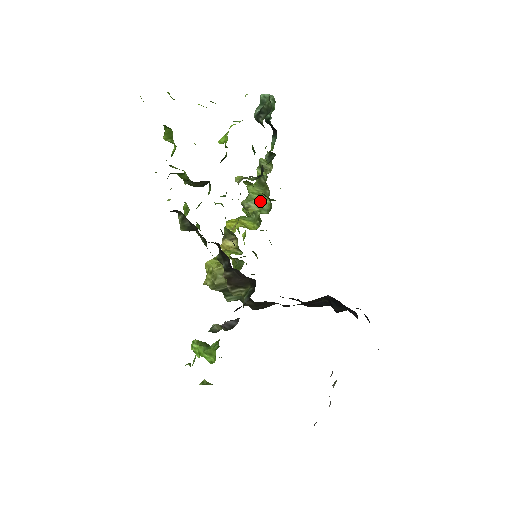
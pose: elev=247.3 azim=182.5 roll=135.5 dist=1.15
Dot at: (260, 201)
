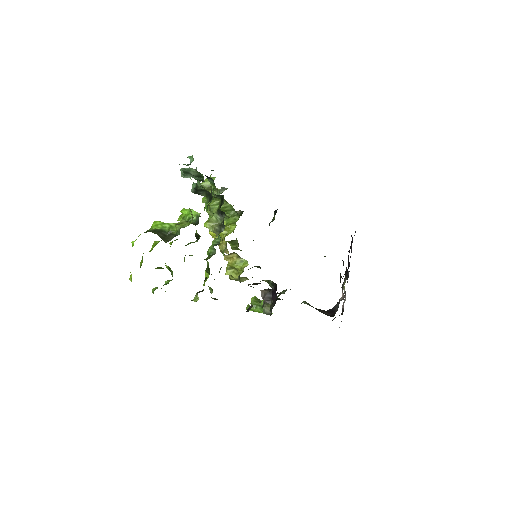
Dot at: (223, 208)
